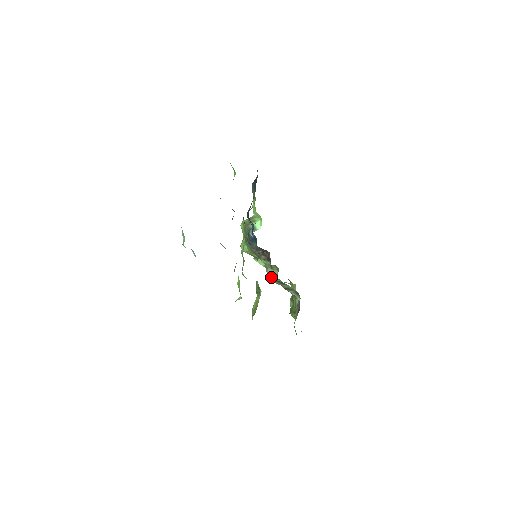
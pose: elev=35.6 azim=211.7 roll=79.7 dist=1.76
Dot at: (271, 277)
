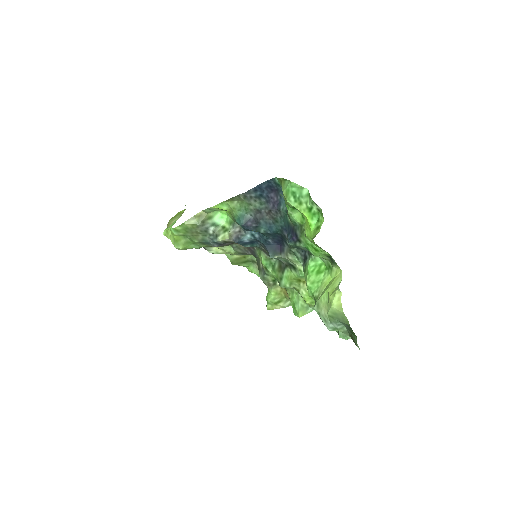
Dot at: (223, 252)
